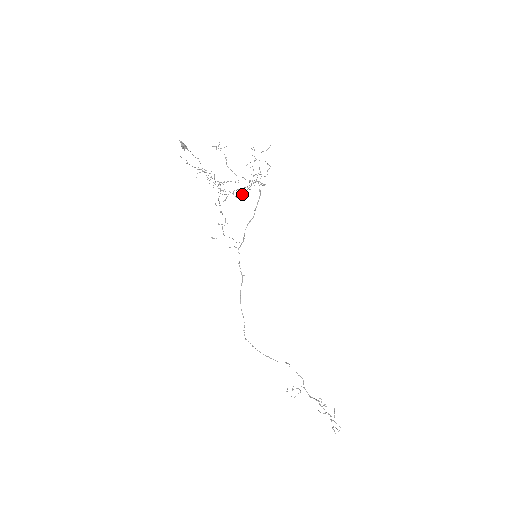
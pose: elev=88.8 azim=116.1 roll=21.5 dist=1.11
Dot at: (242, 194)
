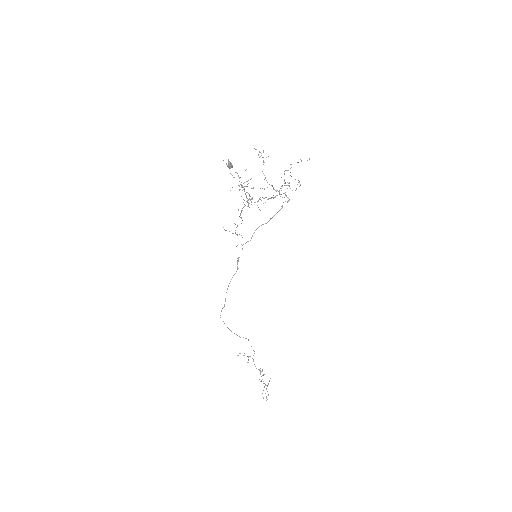
Dot at: occluded
